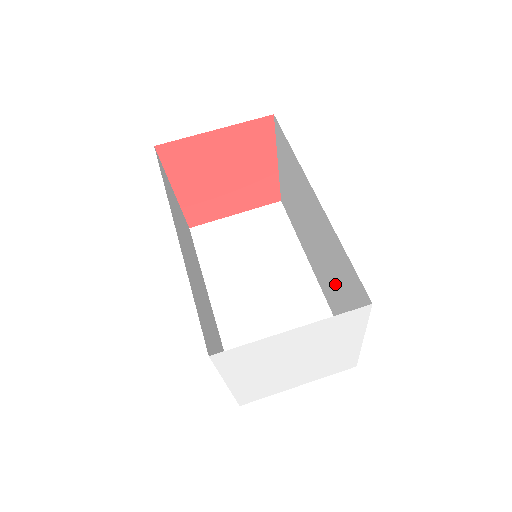
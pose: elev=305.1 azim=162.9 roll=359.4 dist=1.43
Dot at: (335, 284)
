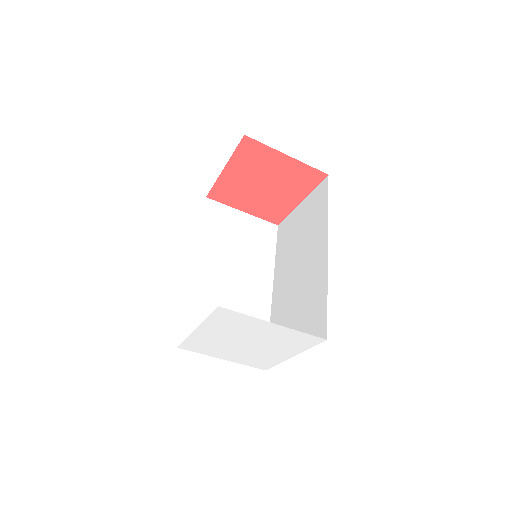
Dot at: (294, 310)
